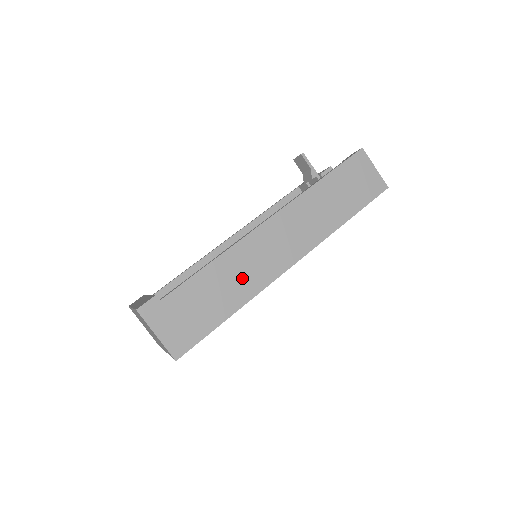
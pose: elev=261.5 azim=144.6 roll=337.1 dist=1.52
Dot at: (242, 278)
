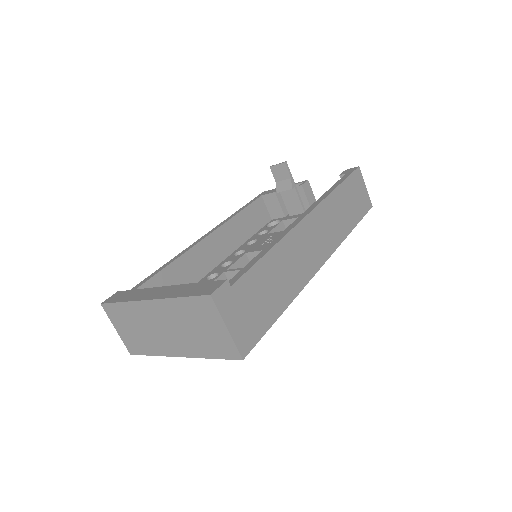
Dot at: (291, 272)
